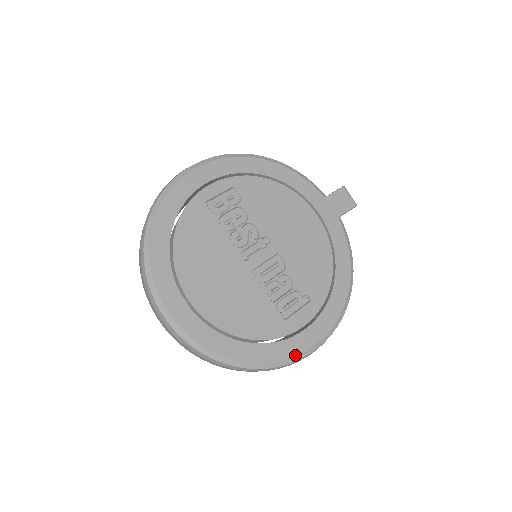
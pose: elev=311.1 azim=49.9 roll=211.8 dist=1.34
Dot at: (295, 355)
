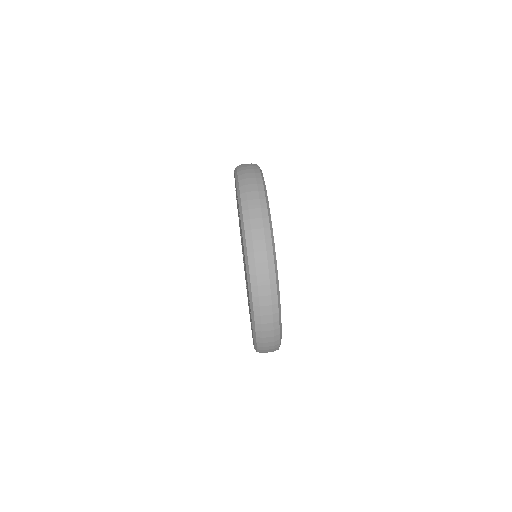
Dot at: occluded
